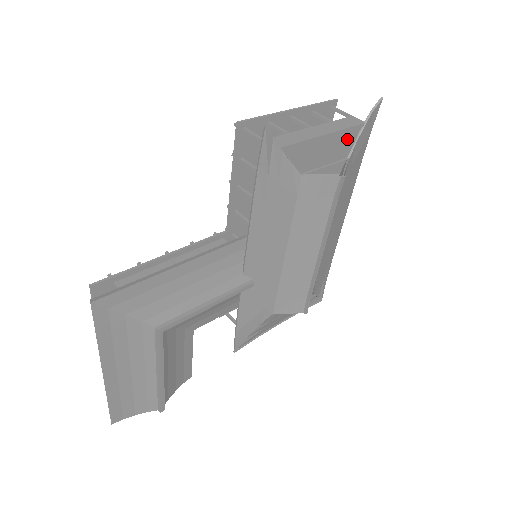
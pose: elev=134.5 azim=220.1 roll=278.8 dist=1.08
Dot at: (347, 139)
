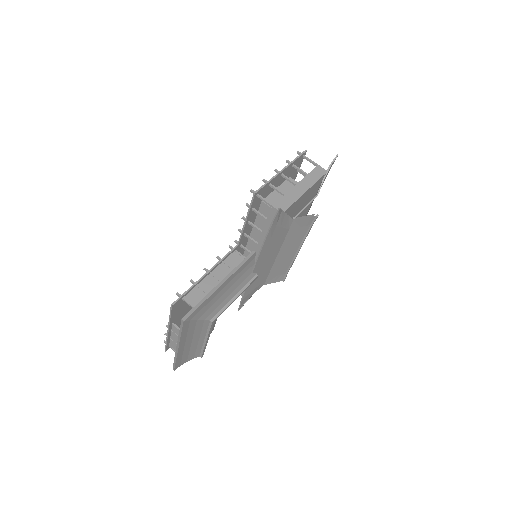
Dot at: (317, 185)
